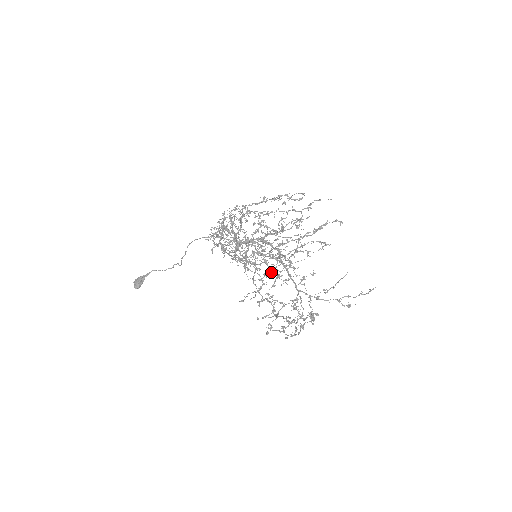
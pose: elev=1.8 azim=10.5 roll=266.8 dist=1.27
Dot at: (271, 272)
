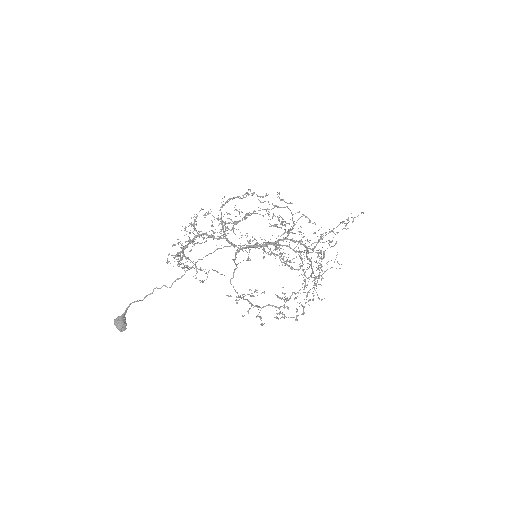
Dot at: (302, 266)
